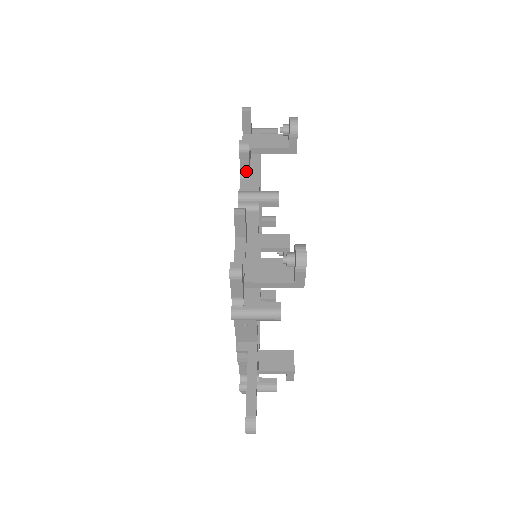
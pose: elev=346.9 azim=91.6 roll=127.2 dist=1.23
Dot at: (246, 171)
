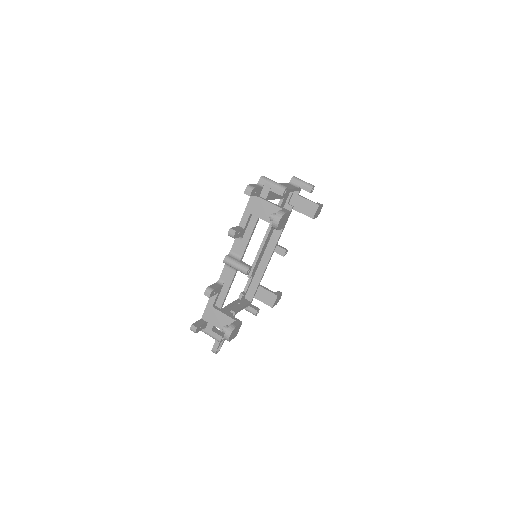
Dot at: occluded
